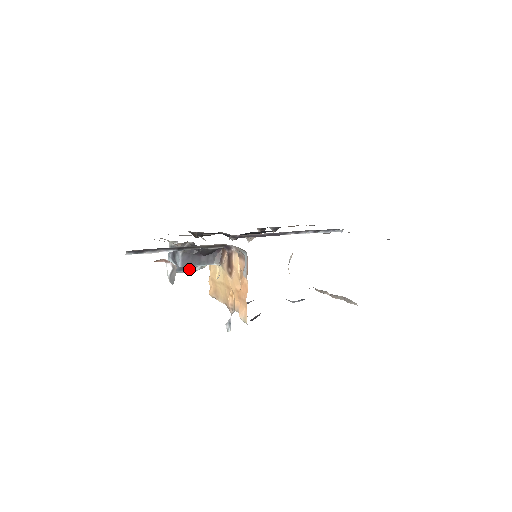
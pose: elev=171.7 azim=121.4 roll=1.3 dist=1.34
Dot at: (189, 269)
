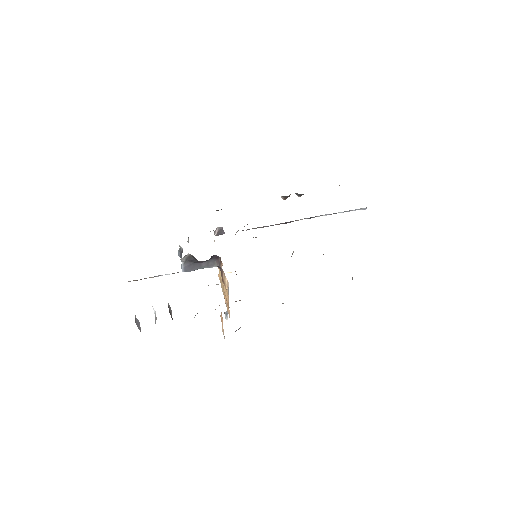
Dot at: occluded
